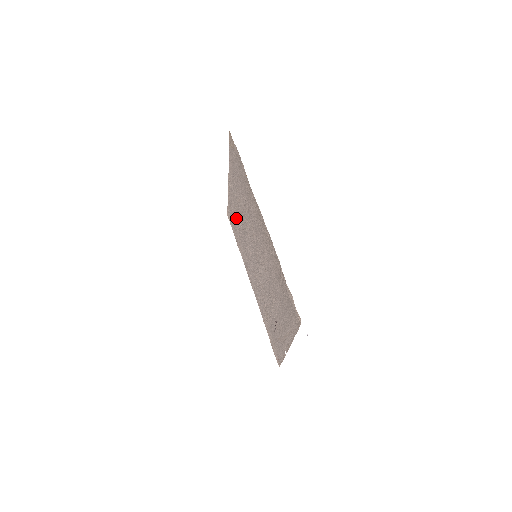
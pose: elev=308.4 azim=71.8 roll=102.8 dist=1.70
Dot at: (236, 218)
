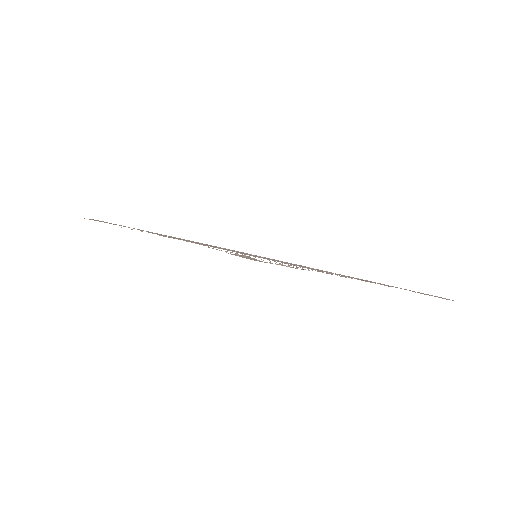
Dot at: occluded
